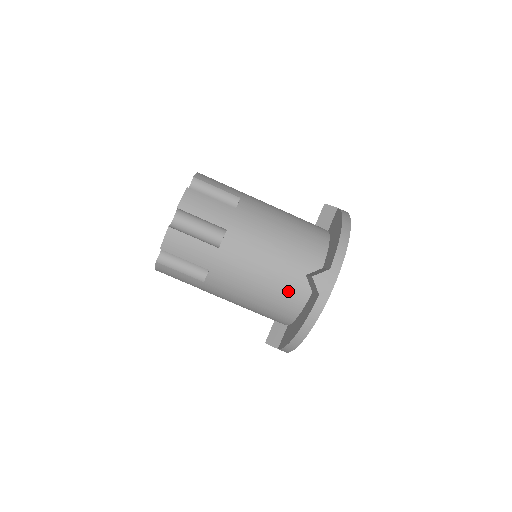
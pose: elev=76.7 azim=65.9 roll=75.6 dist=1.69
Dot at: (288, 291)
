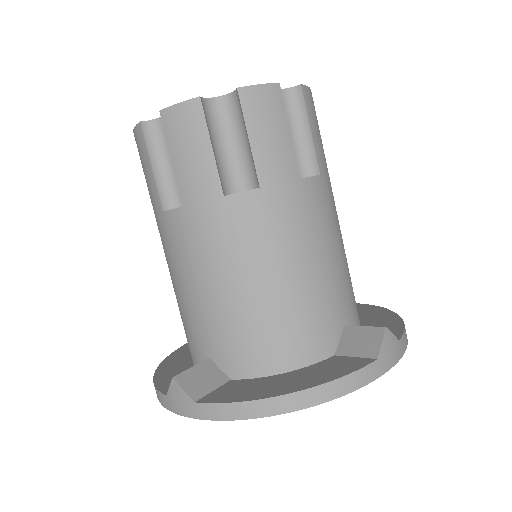
Dot at: (189, 338)
